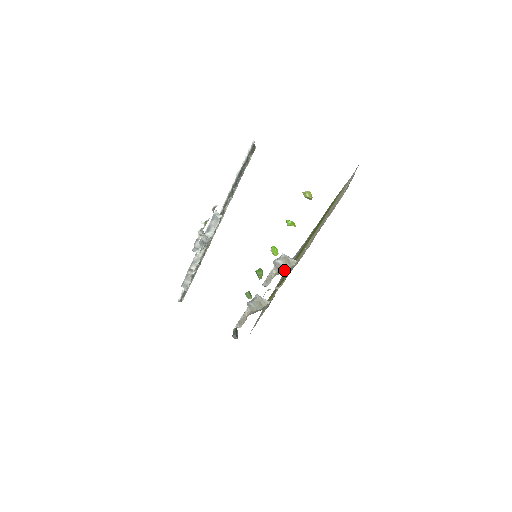
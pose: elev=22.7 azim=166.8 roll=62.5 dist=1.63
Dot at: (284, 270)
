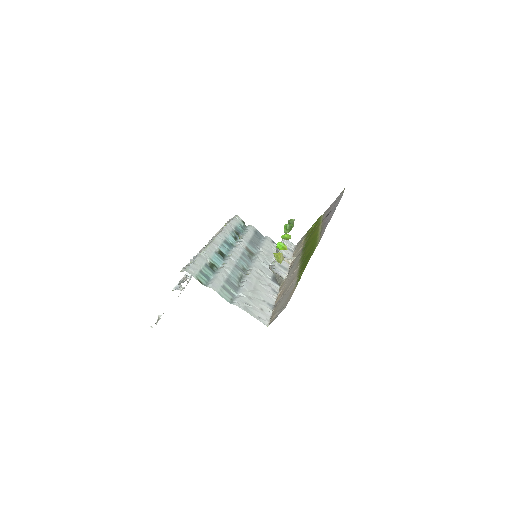
Dot at: (278, 275)
